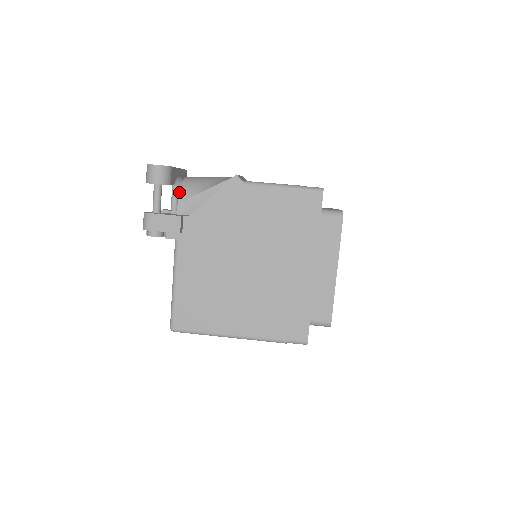
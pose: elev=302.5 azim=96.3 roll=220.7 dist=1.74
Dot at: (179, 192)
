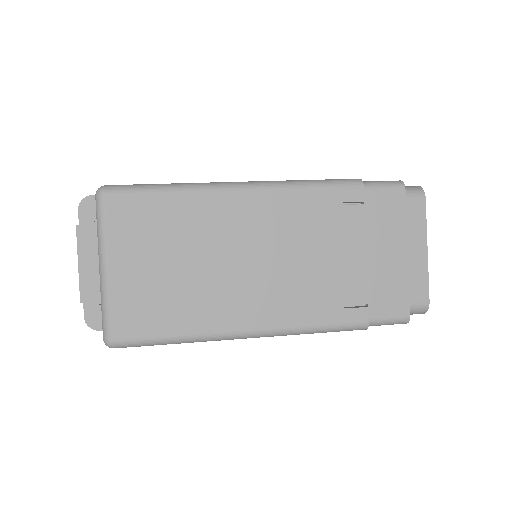
Dot at: occluded
